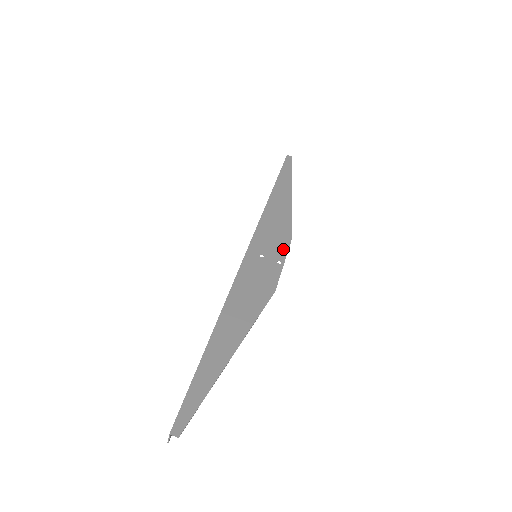
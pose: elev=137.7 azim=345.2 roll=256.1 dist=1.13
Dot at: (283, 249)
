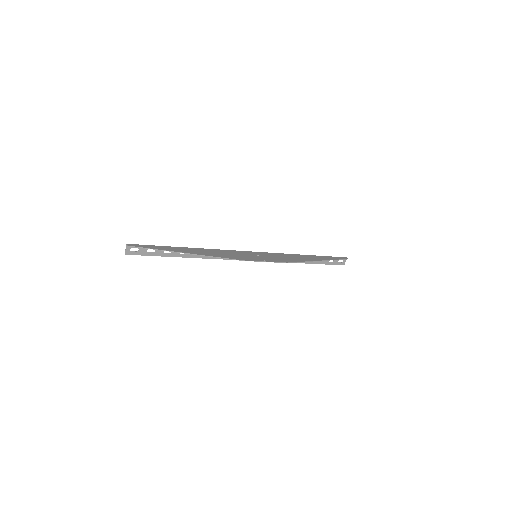
Dot at: (275, 260)
